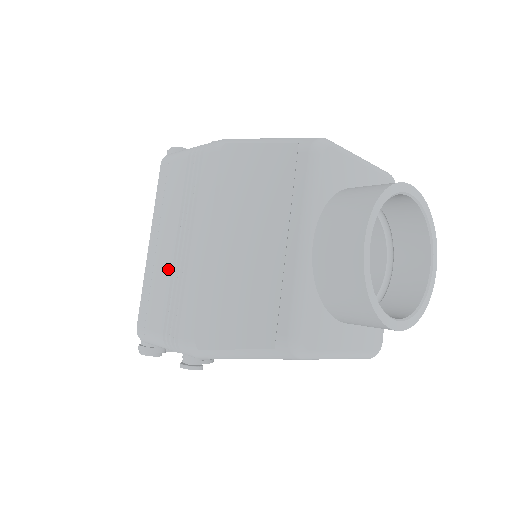
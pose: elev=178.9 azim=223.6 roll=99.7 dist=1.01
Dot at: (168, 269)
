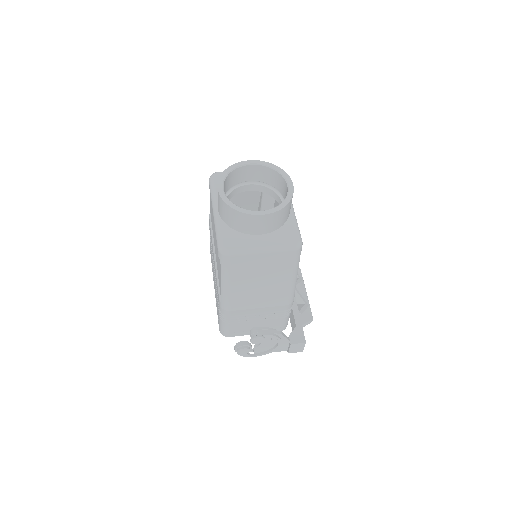
Dot at: (215, 286)
